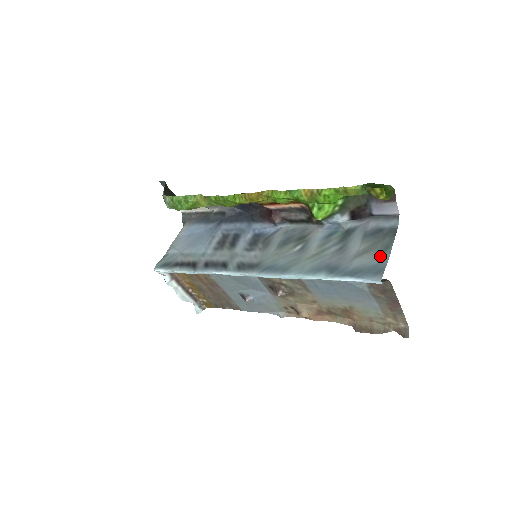
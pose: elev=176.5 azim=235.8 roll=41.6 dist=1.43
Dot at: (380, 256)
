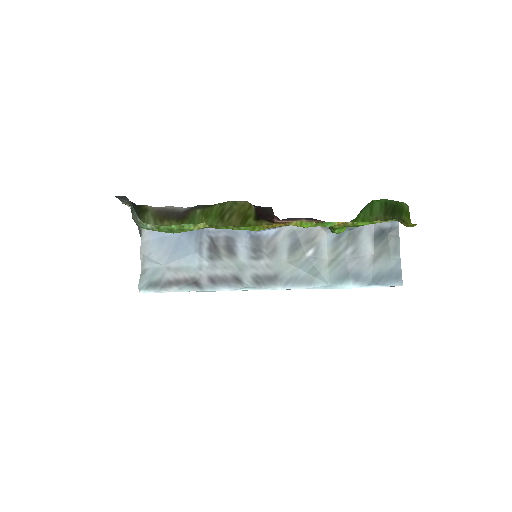
Dot at: (393, 259)
